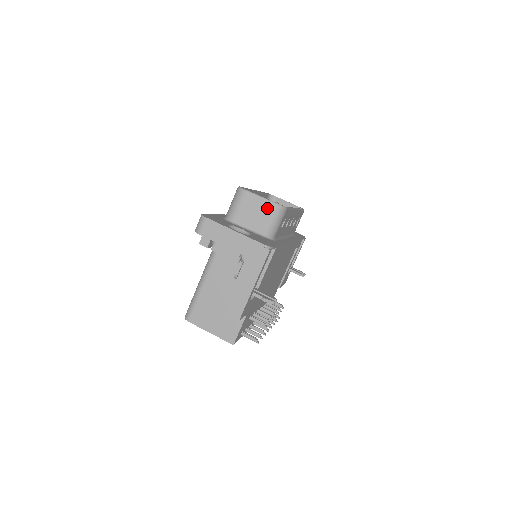
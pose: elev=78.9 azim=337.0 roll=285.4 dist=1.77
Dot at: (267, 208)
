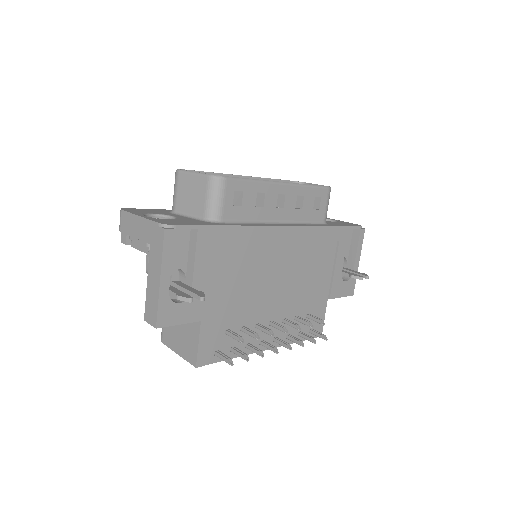
Dot at: (200, 183)
